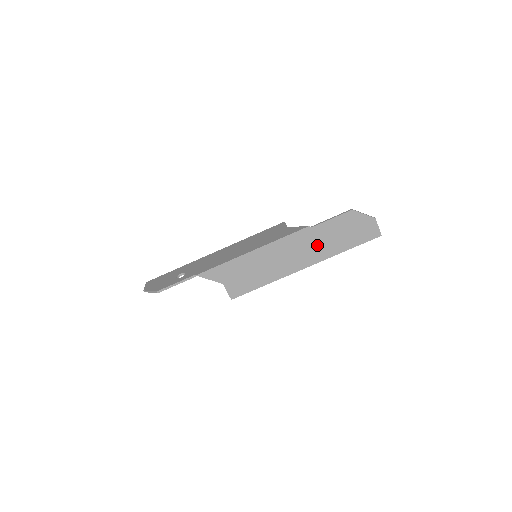
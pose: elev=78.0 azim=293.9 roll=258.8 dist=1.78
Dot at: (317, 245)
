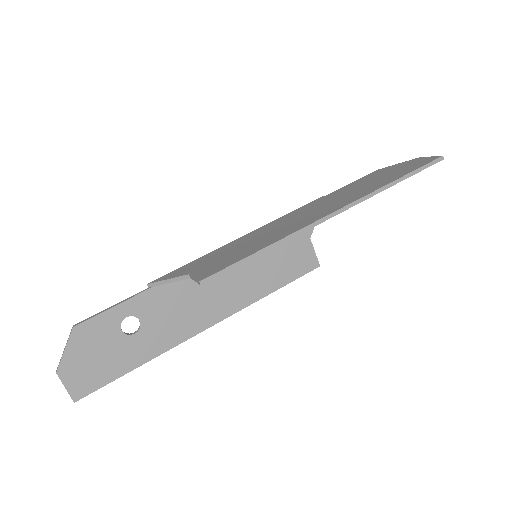
Dot at: (343, 197)
